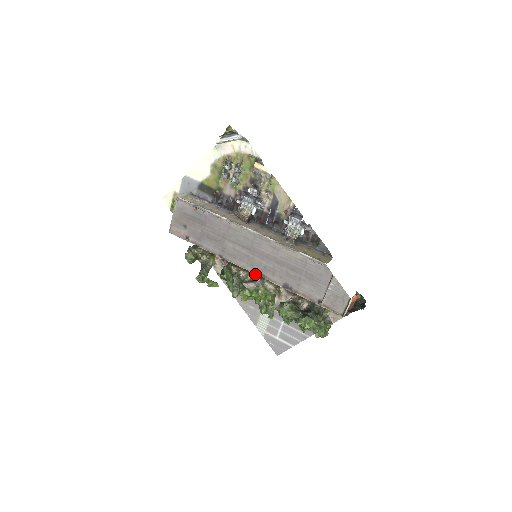
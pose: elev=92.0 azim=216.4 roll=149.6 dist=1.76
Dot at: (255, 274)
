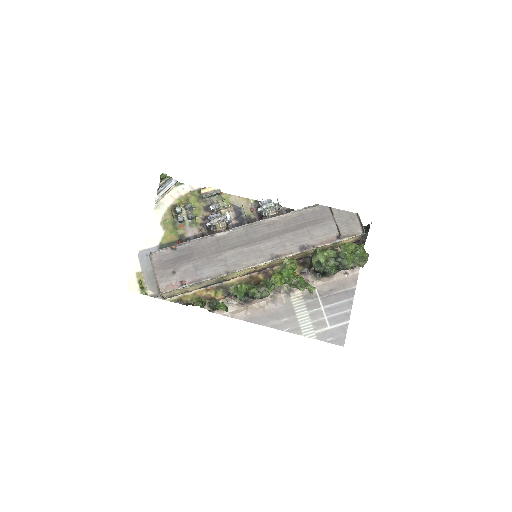
Dot at: occluded
